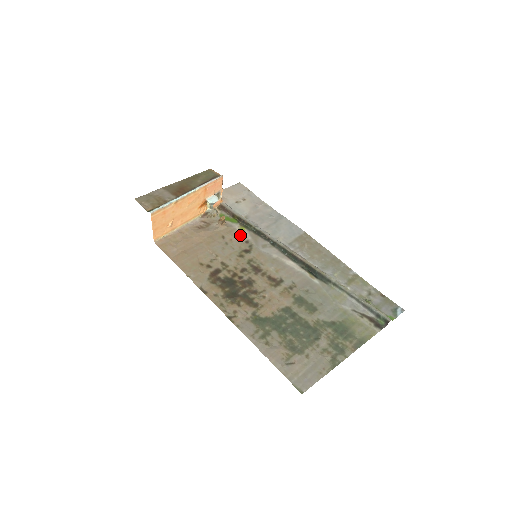
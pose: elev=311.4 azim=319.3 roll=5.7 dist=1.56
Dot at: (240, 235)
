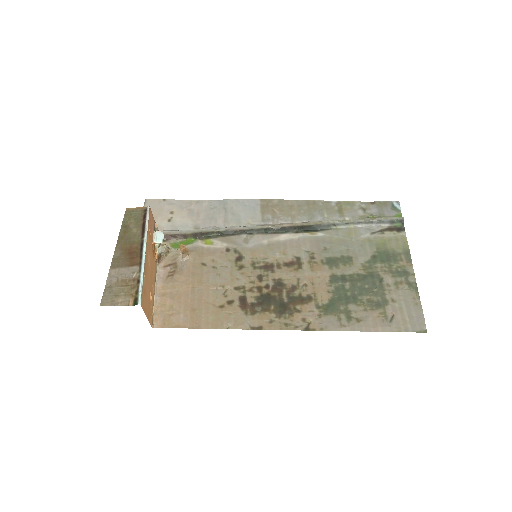
Dot at: (214, 249)
